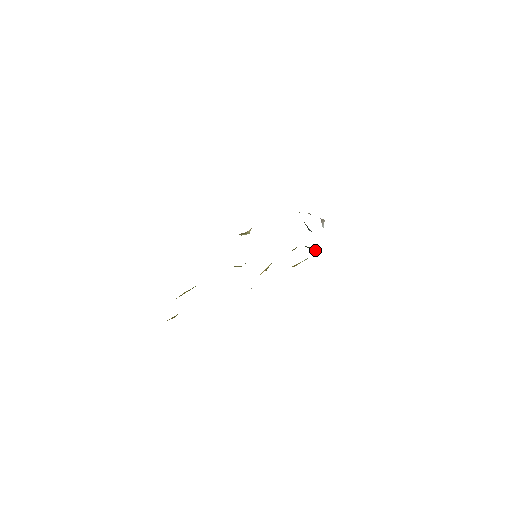
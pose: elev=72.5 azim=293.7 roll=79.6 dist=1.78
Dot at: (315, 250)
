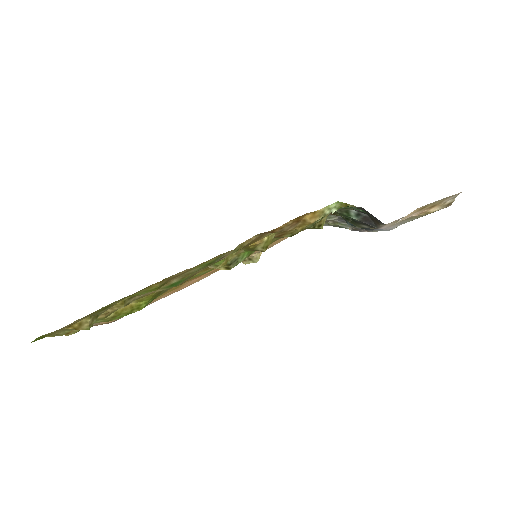
Dot at: (355, 217)
